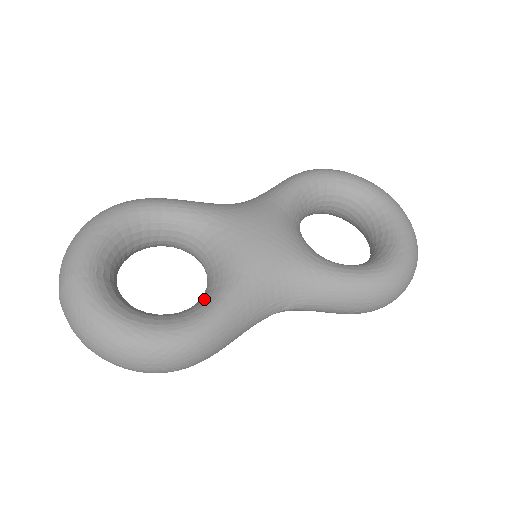
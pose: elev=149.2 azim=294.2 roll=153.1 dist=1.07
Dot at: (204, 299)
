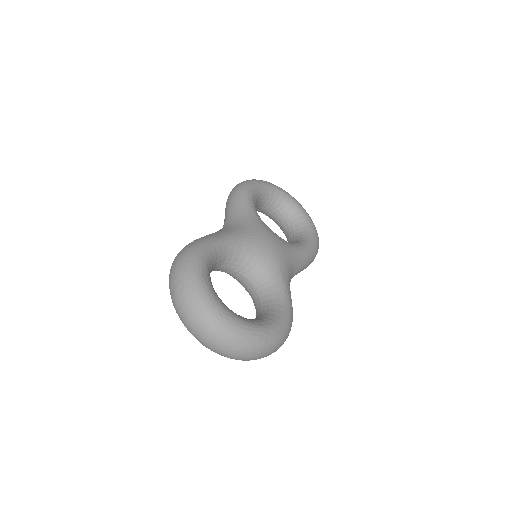
Dot at: (272, 295)
